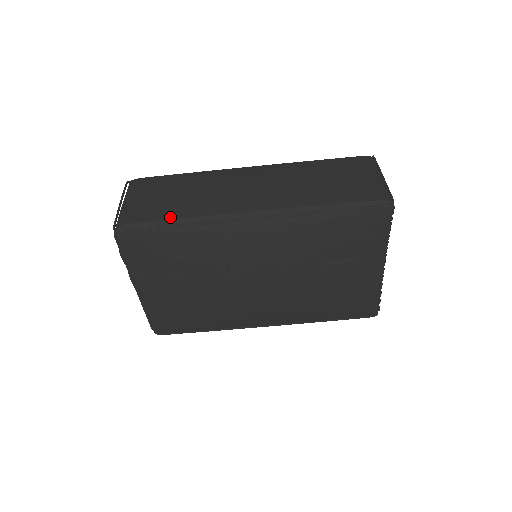
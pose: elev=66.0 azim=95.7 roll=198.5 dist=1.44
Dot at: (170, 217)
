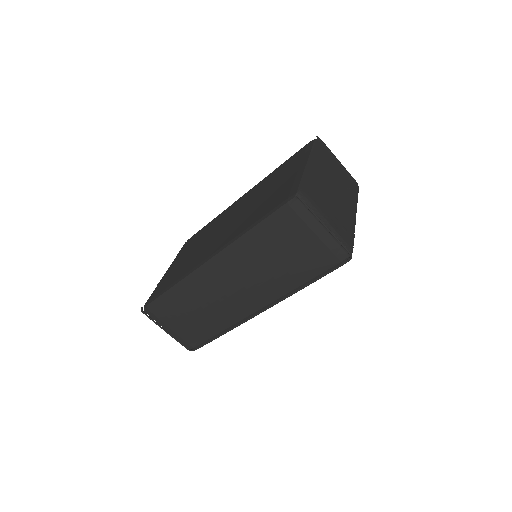
Dot at: (213, 335)
